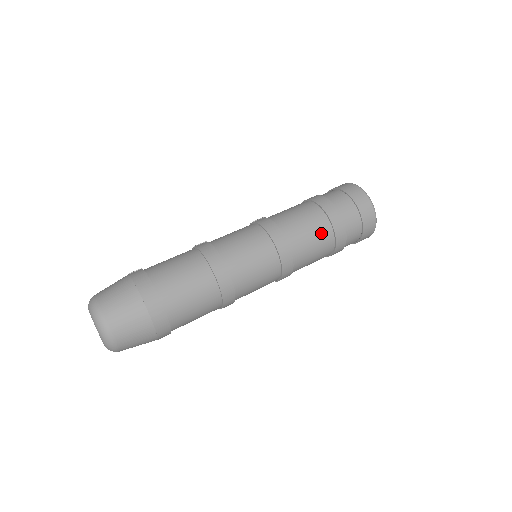
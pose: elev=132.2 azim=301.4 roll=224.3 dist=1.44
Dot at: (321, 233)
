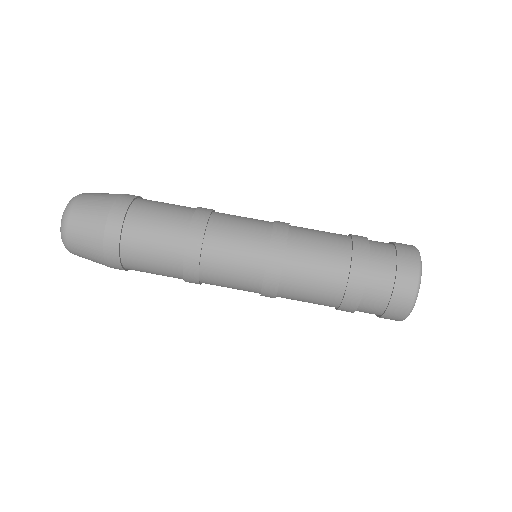
Dot at: (332, 265)
